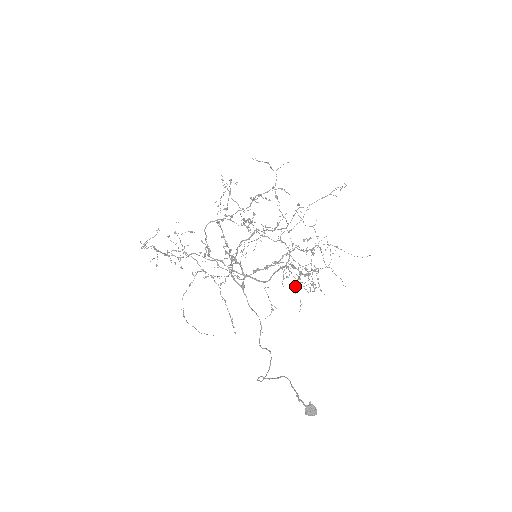
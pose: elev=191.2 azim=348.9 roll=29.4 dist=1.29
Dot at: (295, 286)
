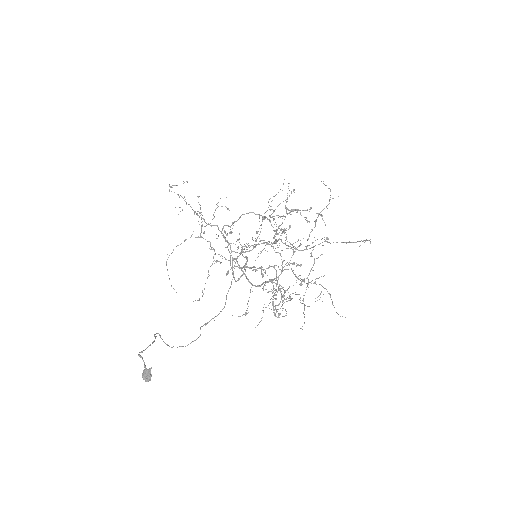
Dot at: occluded
